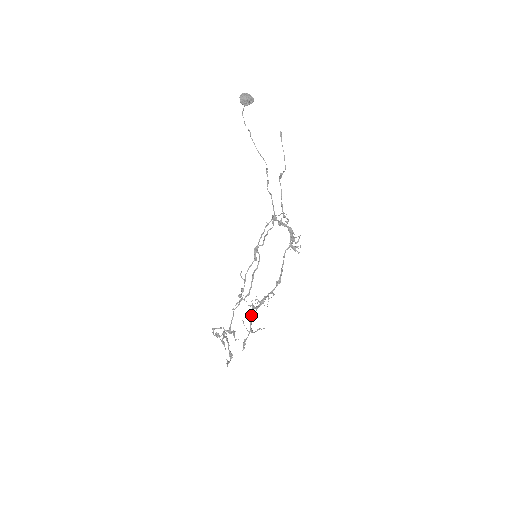
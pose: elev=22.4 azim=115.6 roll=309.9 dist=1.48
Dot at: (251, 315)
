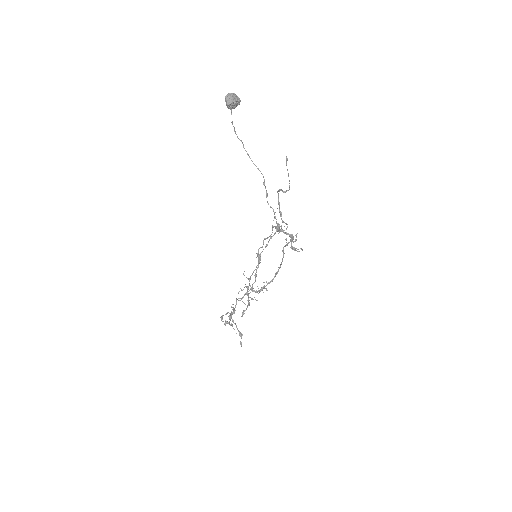
Dot at: occluded
